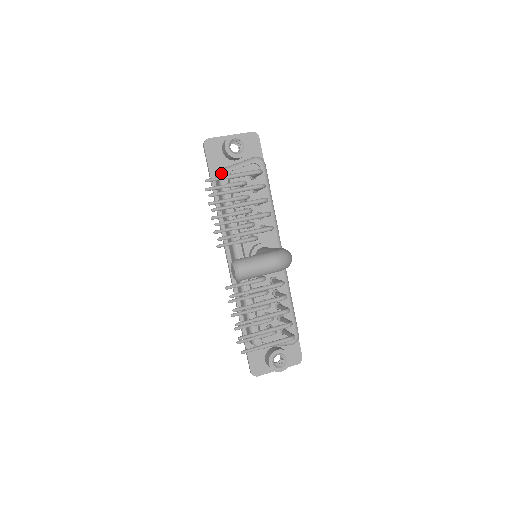
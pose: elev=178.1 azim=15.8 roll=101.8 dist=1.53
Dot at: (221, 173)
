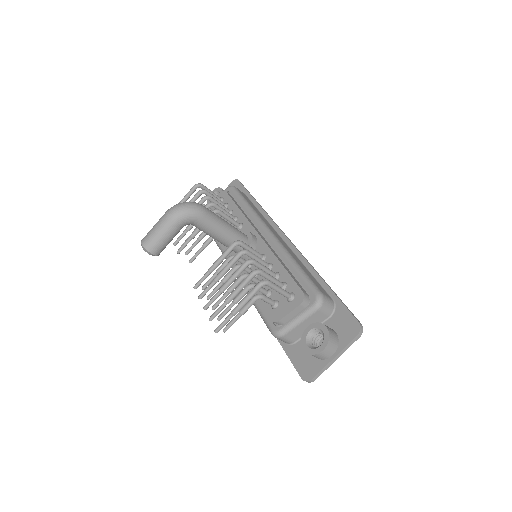
Dot at: occluded
